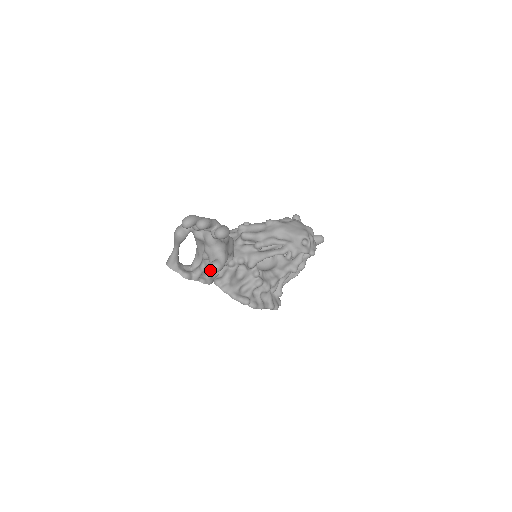
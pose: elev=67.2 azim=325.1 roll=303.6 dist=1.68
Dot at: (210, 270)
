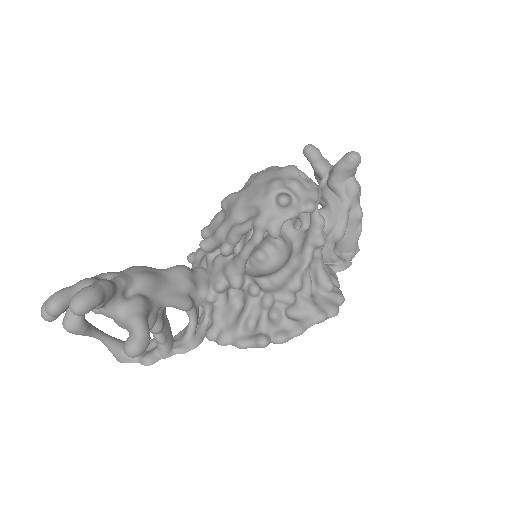
Dot at: occluded
